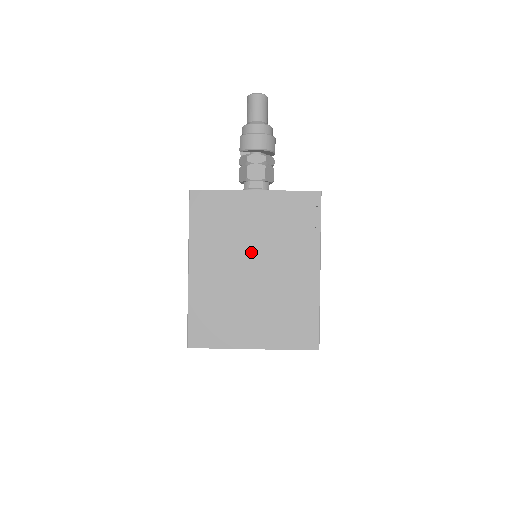
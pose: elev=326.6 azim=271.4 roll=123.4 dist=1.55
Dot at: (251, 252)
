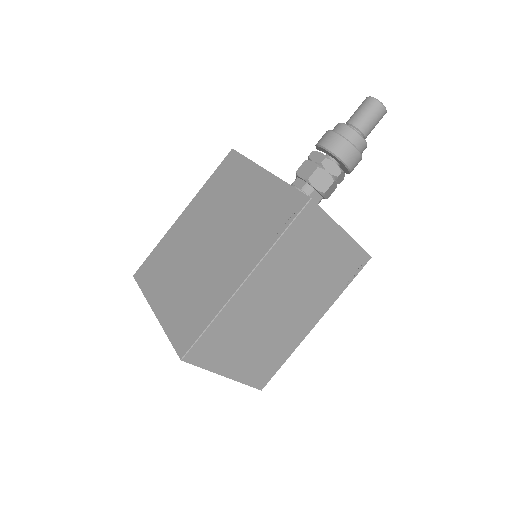
Dot at: (220, 225)
